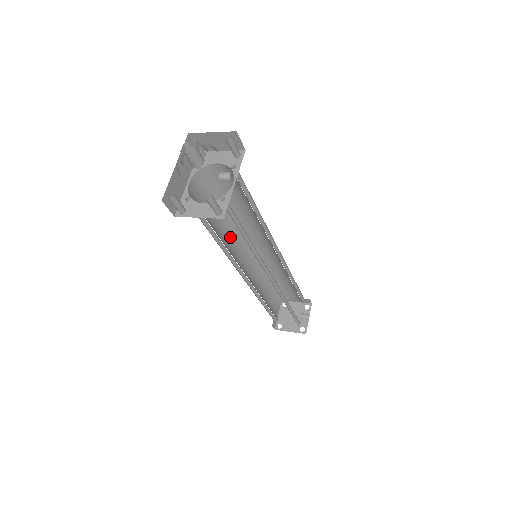
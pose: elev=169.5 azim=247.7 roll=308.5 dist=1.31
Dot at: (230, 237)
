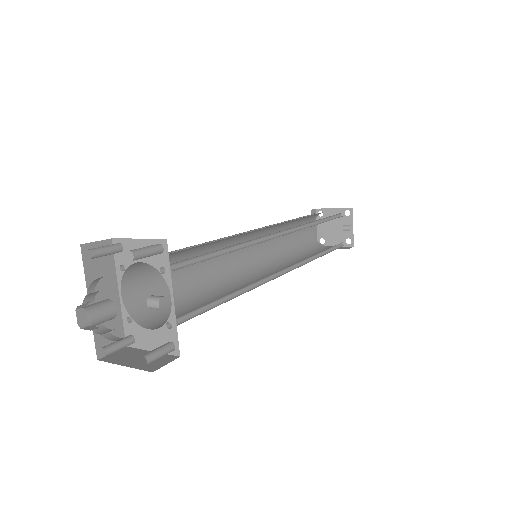
Dot at: occluded
